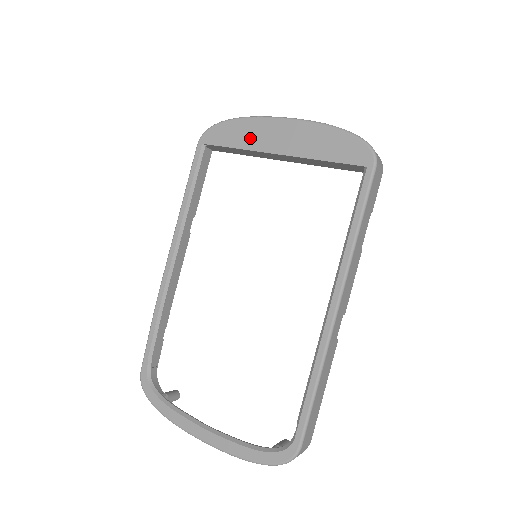
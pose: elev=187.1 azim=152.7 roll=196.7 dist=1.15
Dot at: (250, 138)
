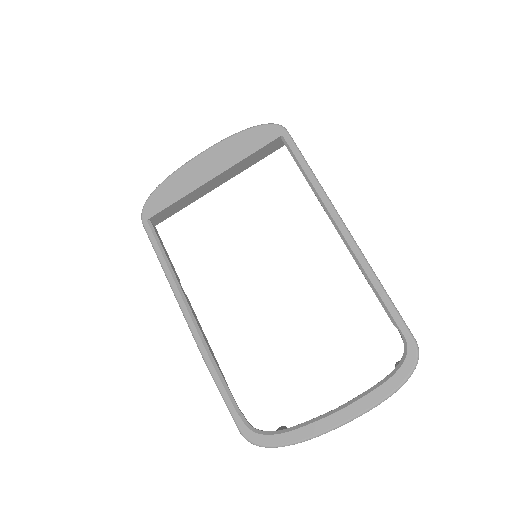
Dot at: (183, 186)
